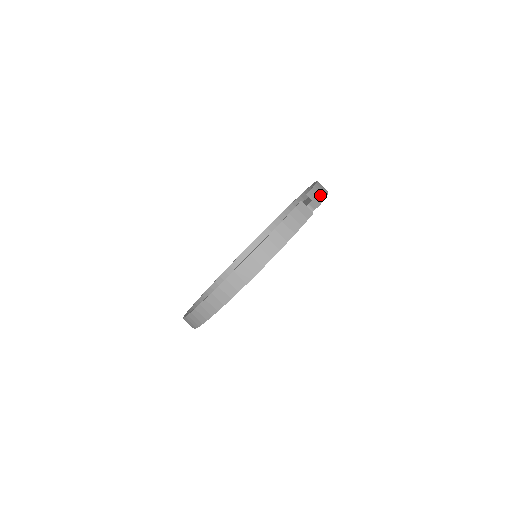
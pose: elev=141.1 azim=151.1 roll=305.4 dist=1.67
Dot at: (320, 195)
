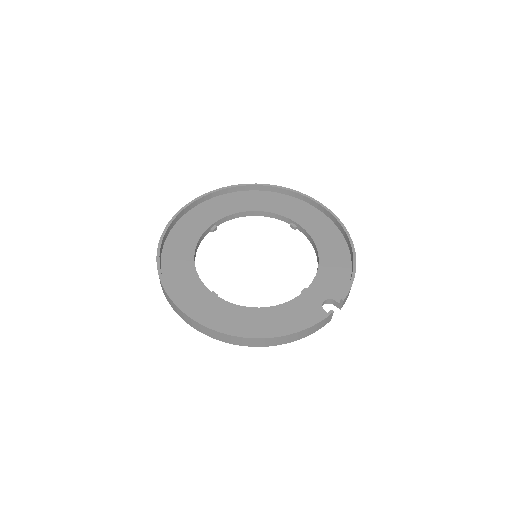
Dot at: occluded
